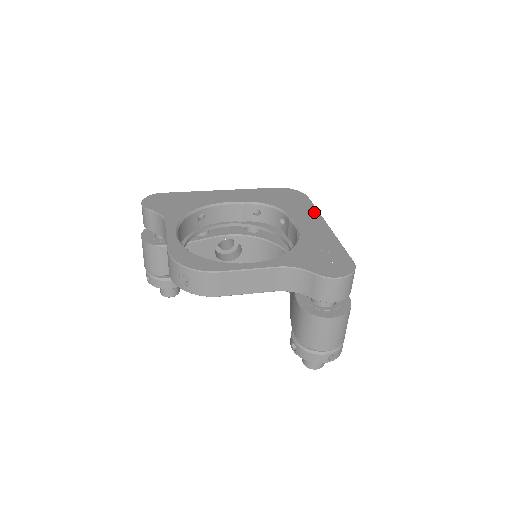
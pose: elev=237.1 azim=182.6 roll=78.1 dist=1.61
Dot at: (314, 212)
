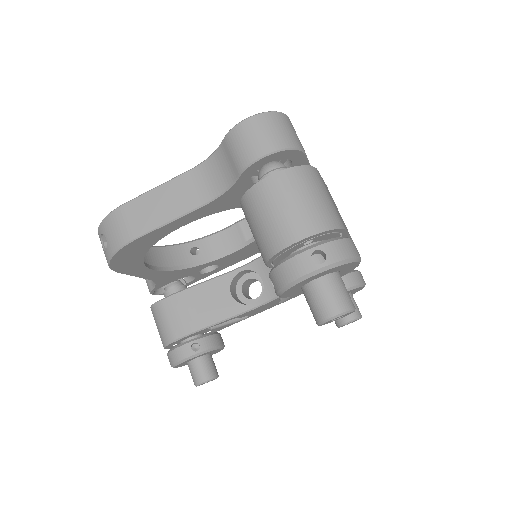
Dot at: occluded
